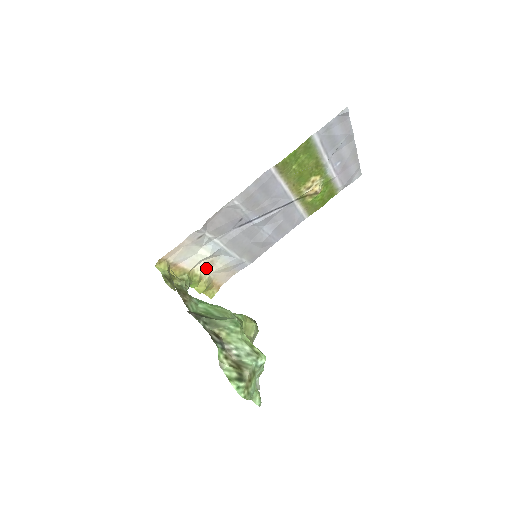
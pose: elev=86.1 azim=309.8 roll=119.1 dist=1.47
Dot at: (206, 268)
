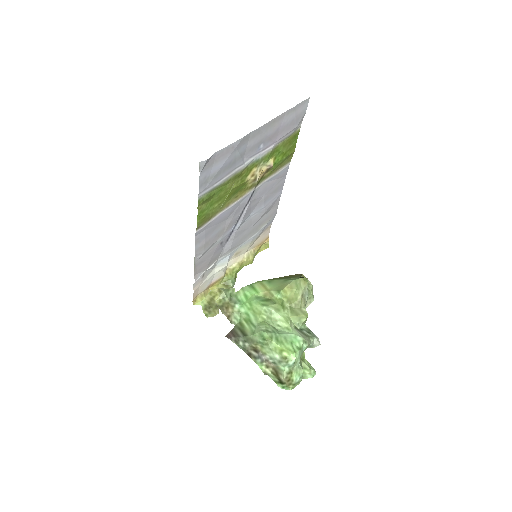
Dot at: (238, 257)
